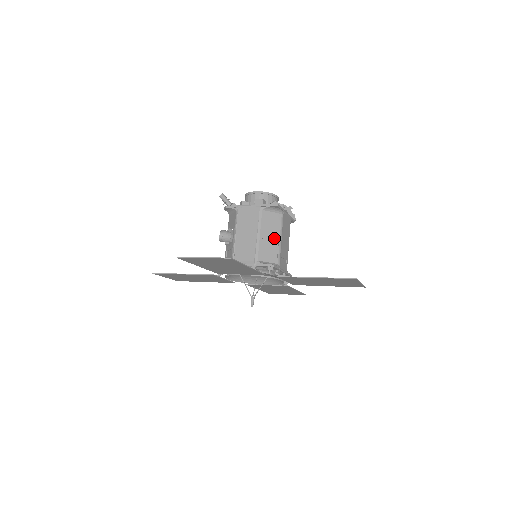
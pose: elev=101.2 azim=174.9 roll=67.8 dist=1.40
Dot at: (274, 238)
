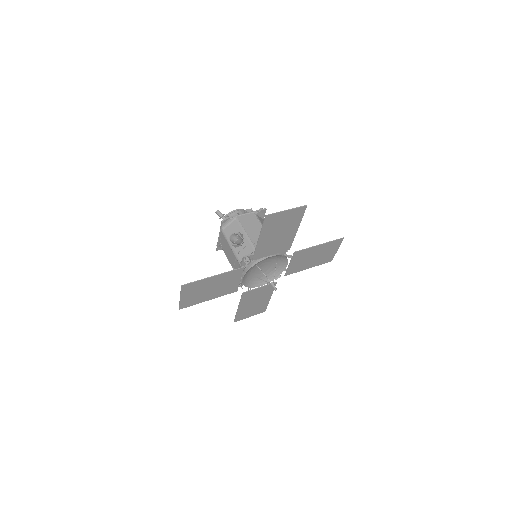
Dot at: occluded
